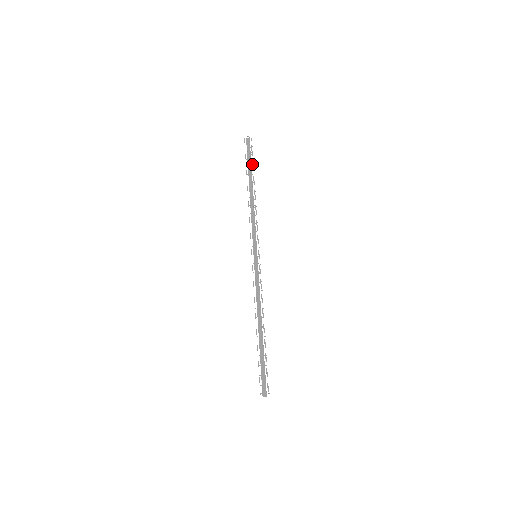
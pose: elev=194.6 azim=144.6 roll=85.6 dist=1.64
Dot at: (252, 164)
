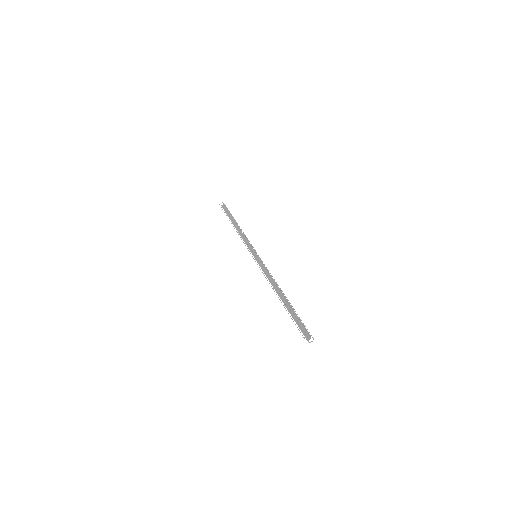
Dot at: occluded
